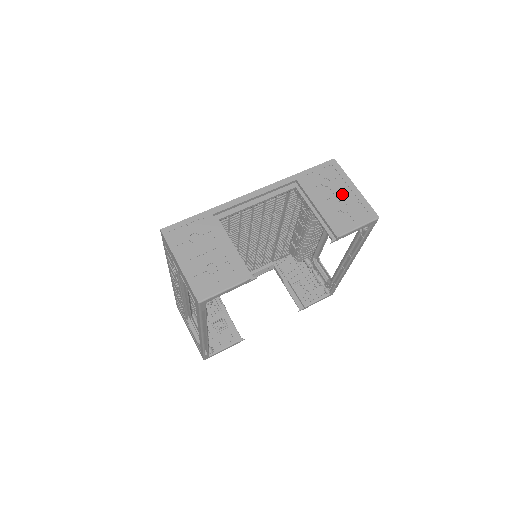
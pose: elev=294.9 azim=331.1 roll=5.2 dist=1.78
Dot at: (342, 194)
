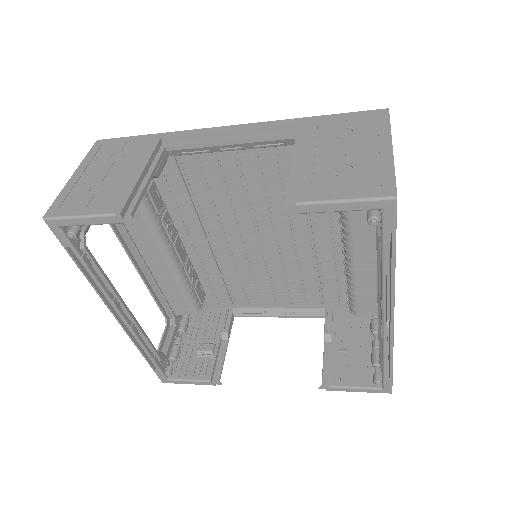
Dot at: (357, 152)
